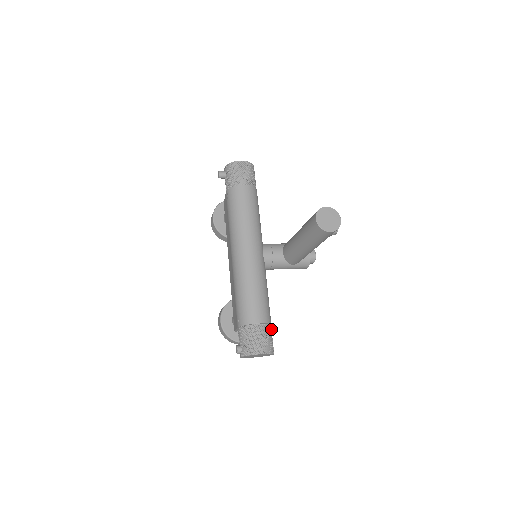
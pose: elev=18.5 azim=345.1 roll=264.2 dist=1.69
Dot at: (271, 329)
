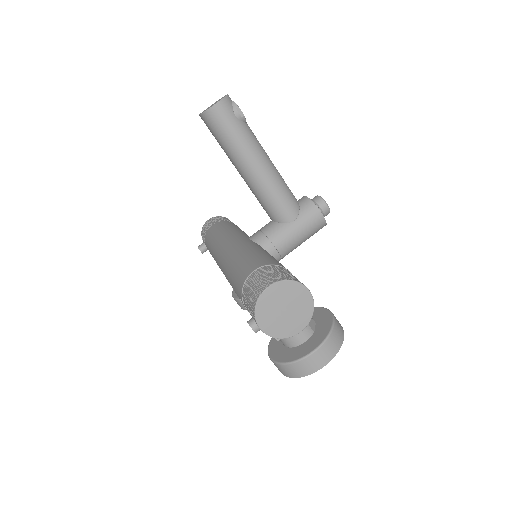
Dot at: (286, 271)
